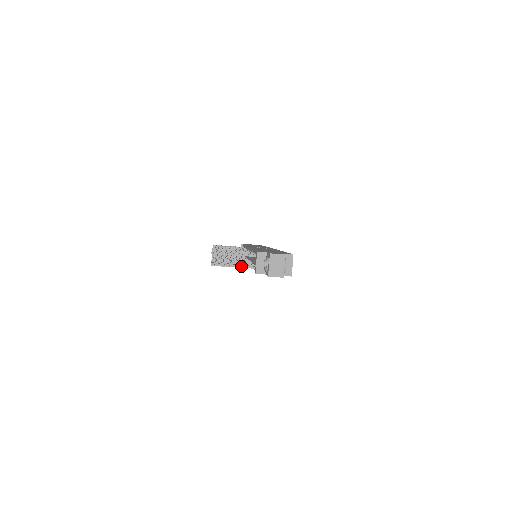
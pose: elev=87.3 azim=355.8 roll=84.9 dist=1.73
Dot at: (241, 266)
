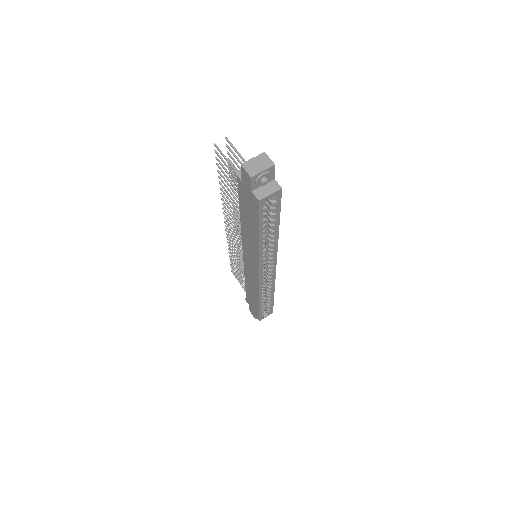
Dot at: occluded
